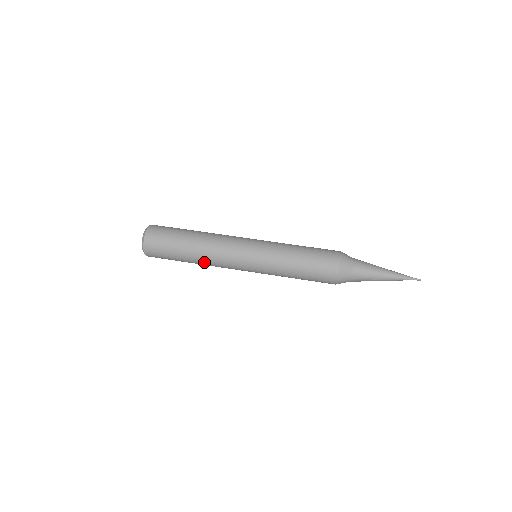
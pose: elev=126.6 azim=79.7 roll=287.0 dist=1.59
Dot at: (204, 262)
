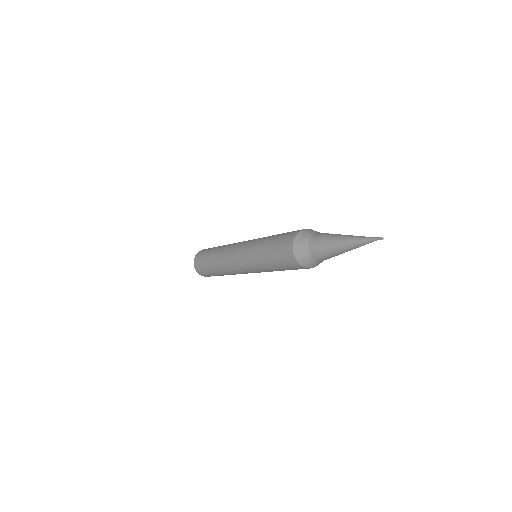
Dot at: (222, 248)
